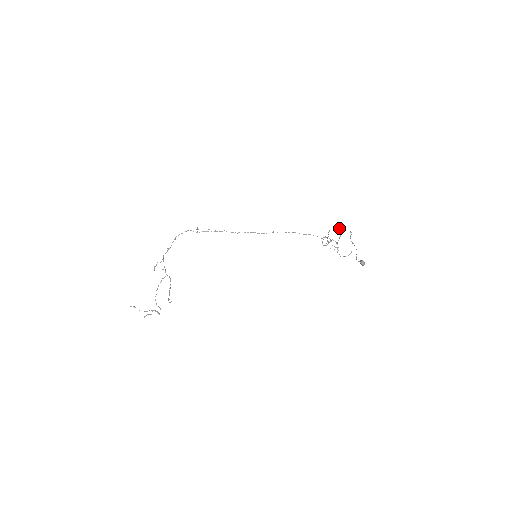
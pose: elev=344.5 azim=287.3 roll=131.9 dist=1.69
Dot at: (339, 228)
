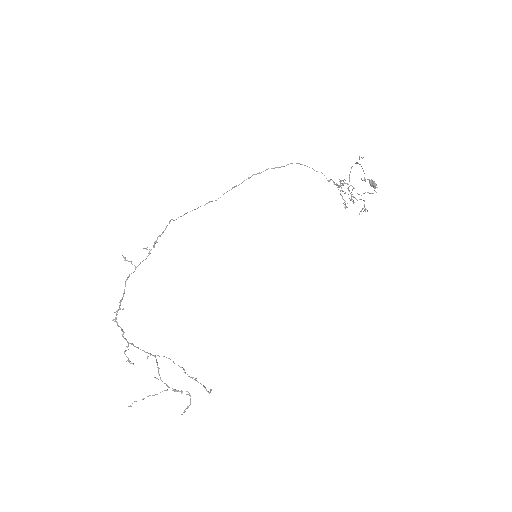
Dot at: occluded
